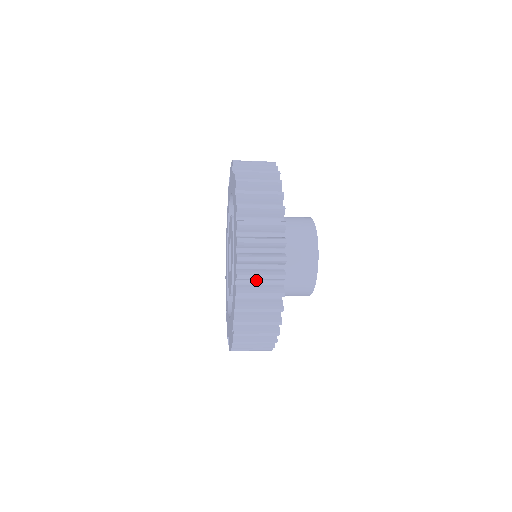
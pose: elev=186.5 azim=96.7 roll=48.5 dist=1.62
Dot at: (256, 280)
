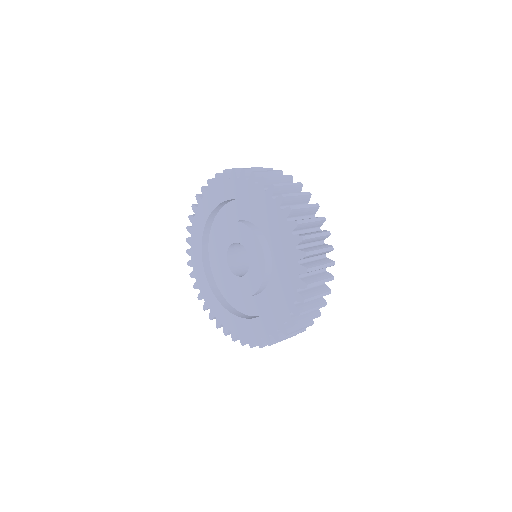
Dot at: occluded
